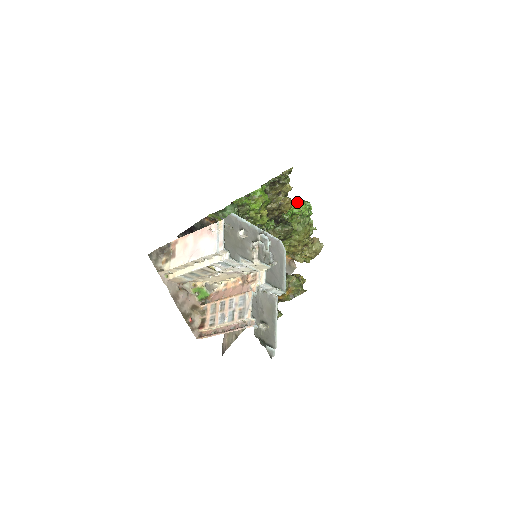
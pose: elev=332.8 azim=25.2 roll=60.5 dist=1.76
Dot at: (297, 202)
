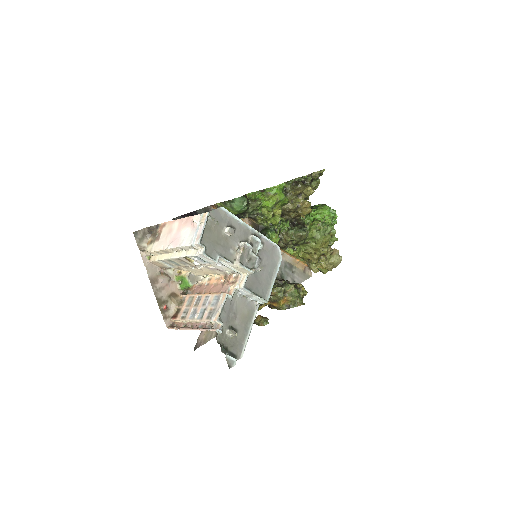
Dot at: (322, 207)
